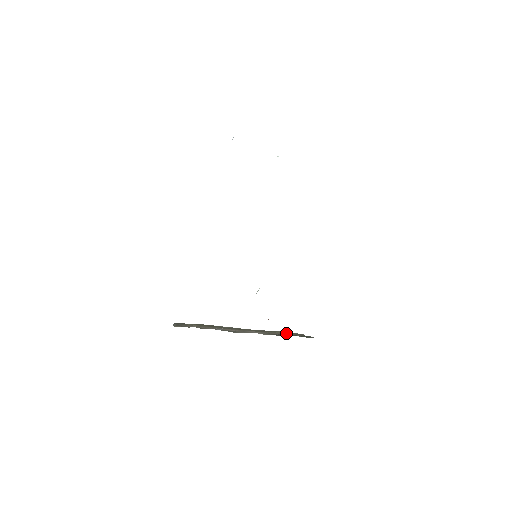
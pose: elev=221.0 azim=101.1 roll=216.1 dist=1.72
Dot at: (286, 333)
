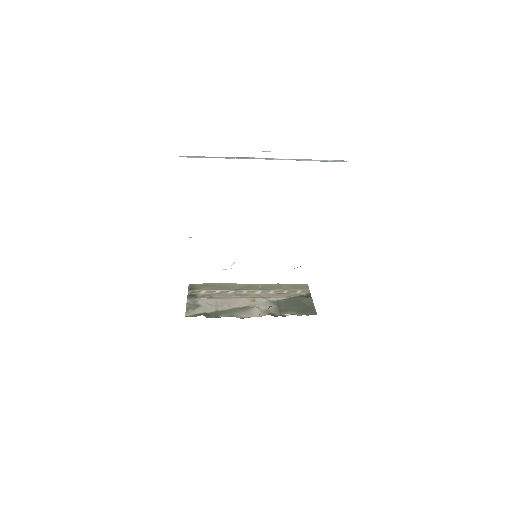
Dot at: (291, 288)
